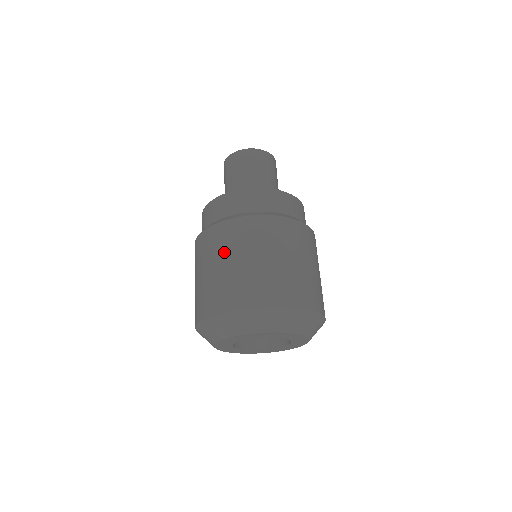
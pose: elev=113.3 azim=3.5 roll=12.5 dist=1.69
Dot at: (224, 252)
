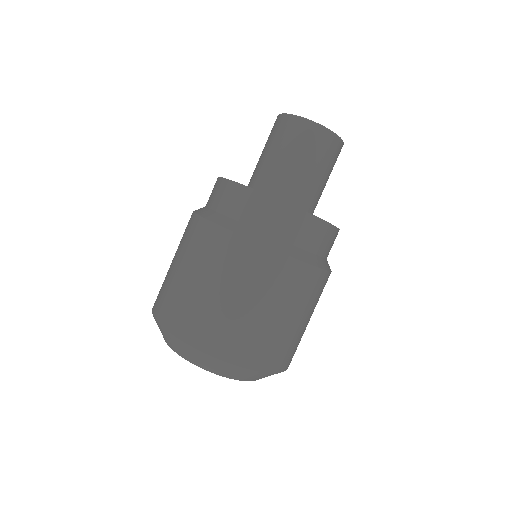
Dot at: (222, 276)
